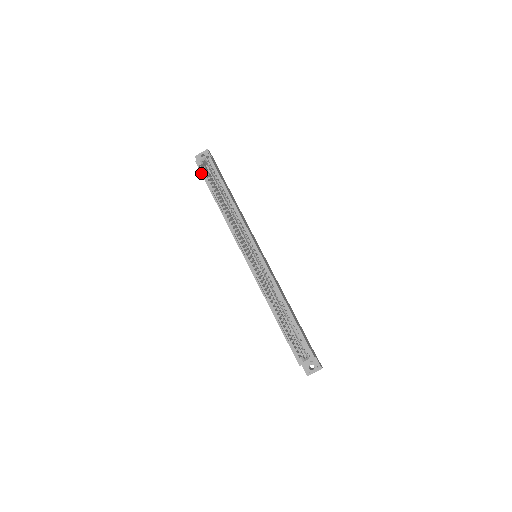
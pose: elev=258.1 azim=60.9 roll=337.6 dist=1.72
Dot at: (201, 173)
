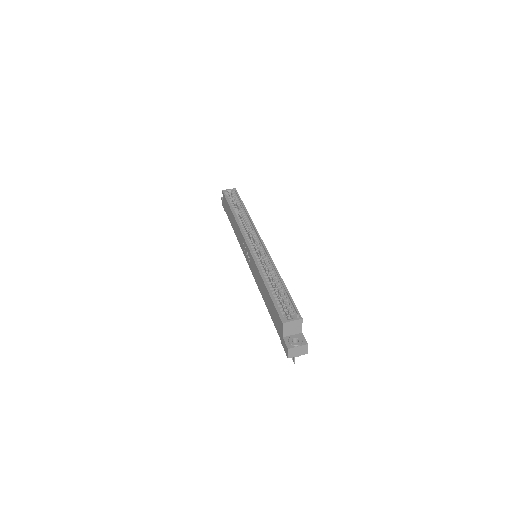
Dot at: (225, 196)
